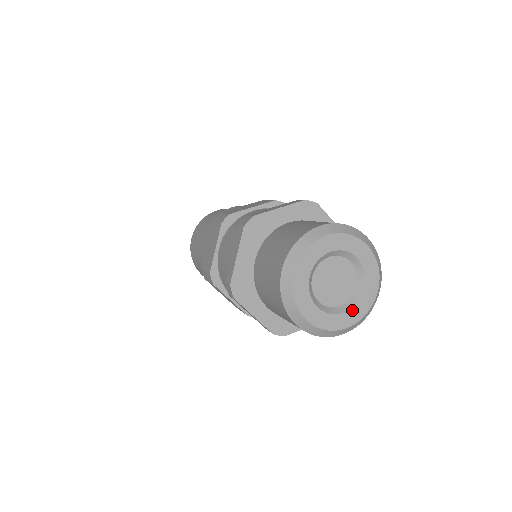
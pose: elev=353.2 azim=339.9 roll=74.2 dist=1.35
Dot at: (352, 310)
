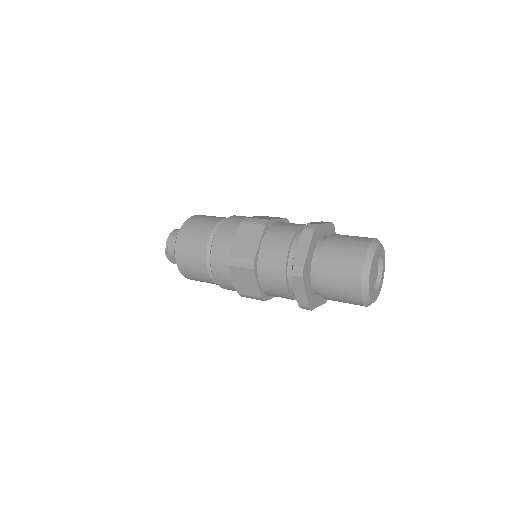
Dot at: (377, 292)
